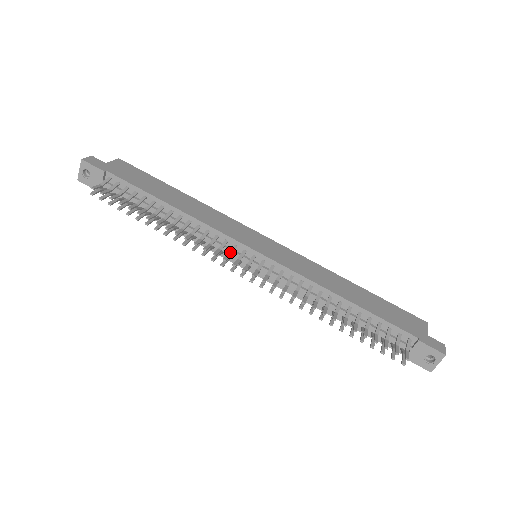
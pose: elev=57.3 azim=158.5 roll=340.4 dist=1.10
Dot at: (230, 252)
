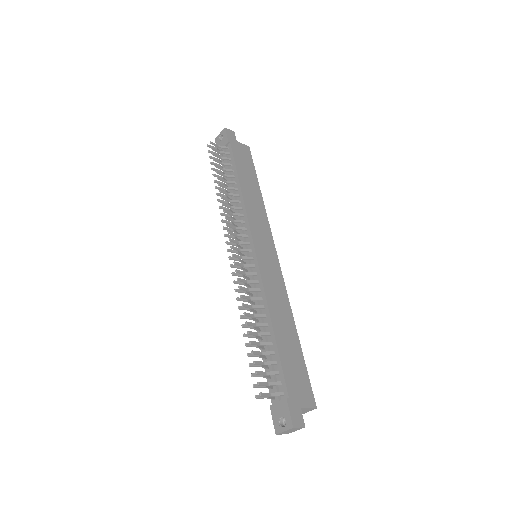
Dot at: (239, 234)
